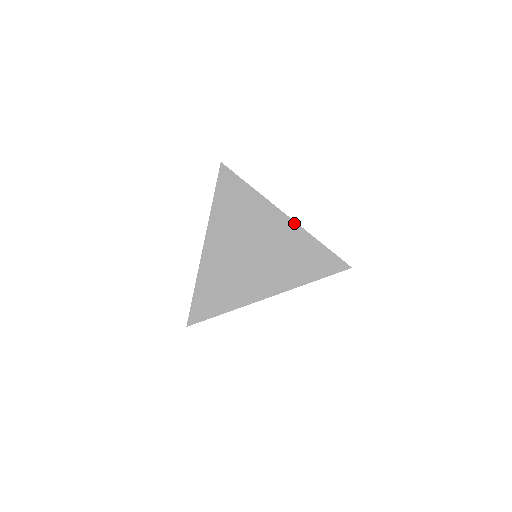
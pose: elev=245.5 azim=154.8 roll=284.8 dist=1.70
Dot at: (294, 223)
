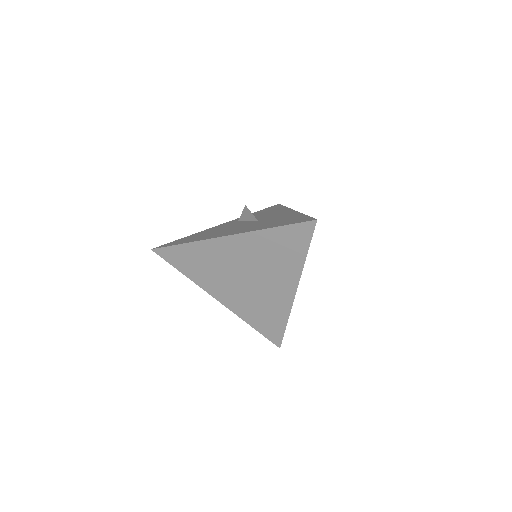
Dot at: (292, 302)
